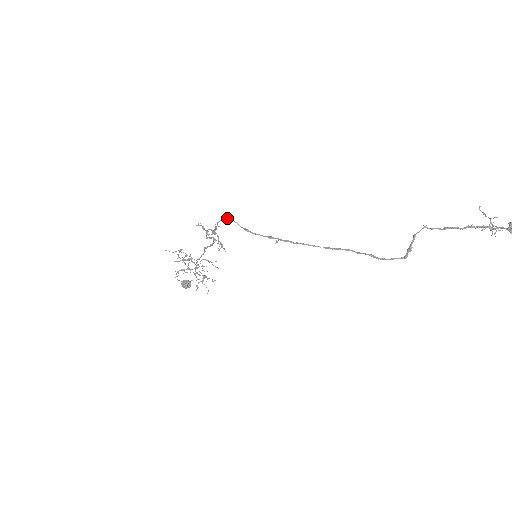
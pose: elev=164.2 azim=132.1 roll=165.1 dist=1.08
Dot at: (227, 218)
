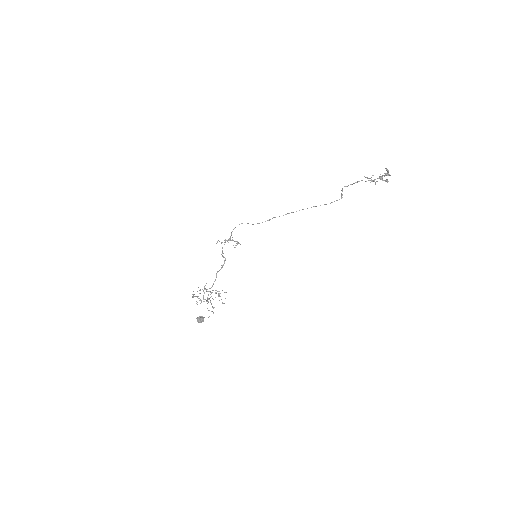
Dot at: (239, 224)
